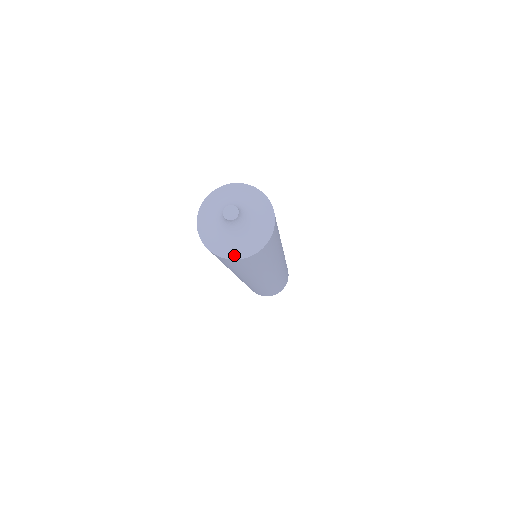
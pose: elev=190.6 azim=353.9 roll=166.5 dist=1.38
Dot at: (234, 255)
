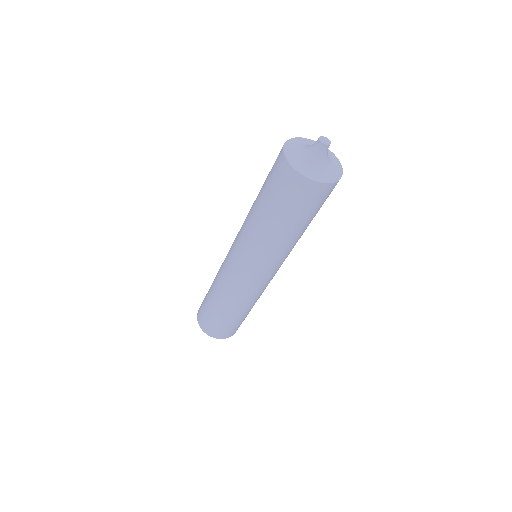
Dot at: (337, 177)
